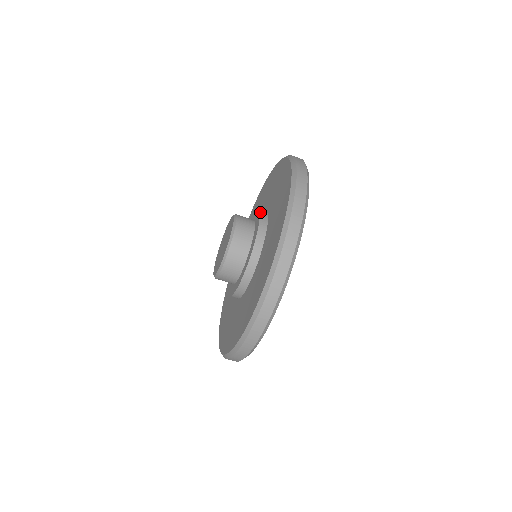
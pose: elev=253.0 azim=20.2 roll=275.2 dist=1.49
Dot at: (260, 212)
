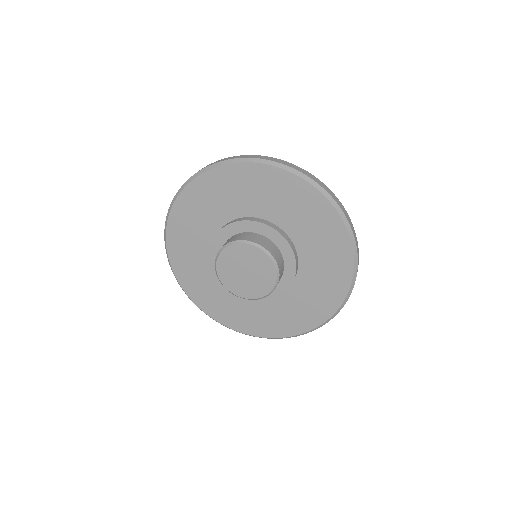
Dot at: (291, 247)
